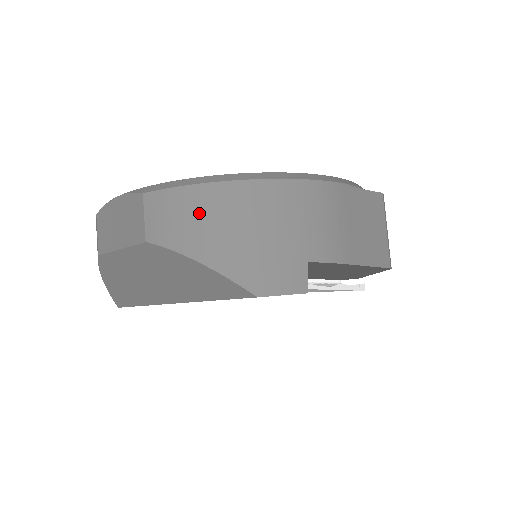
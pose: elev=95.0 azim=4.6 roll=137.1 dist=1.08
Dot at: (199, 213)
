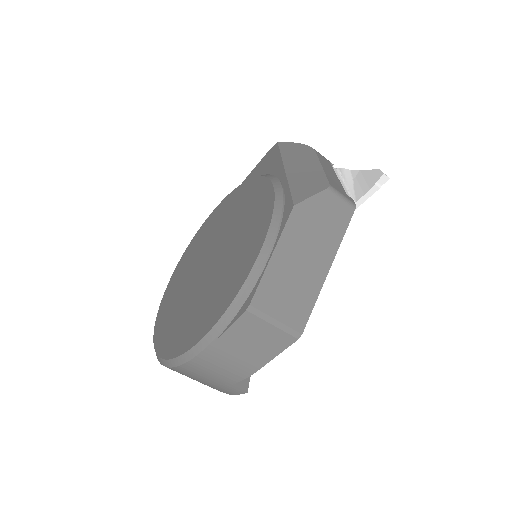
Dot at: occluded
